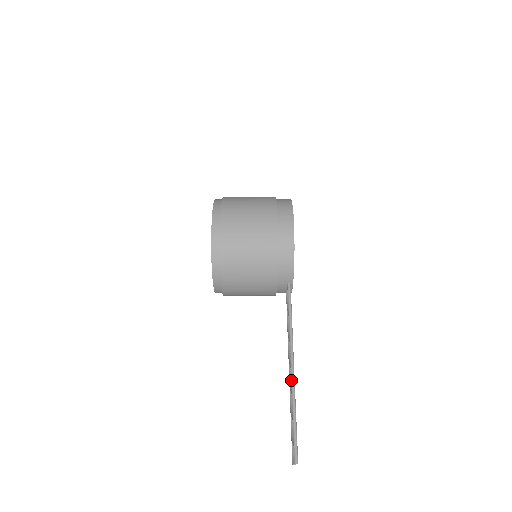
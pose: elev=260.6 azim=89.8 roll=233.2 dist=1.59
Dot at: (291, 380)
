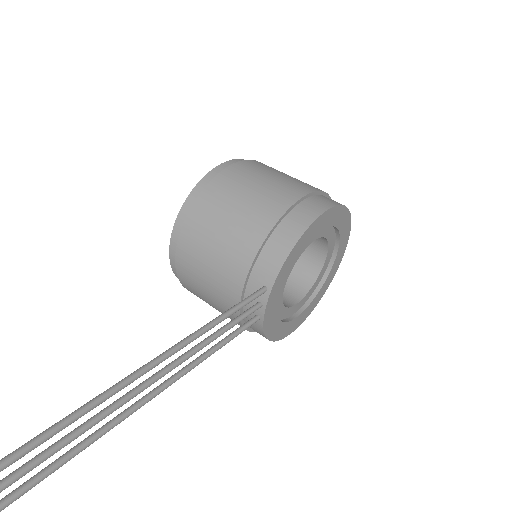
Dot at: occluded
